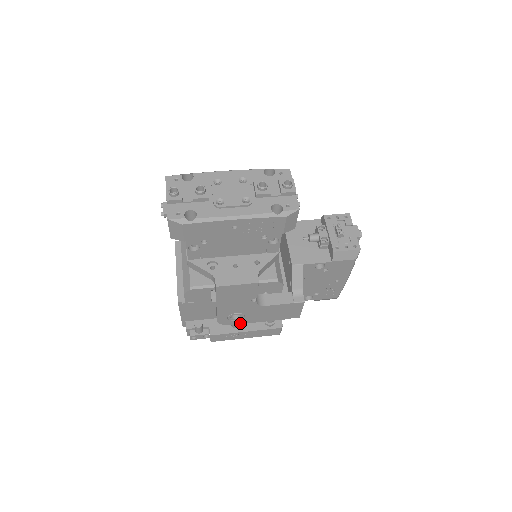
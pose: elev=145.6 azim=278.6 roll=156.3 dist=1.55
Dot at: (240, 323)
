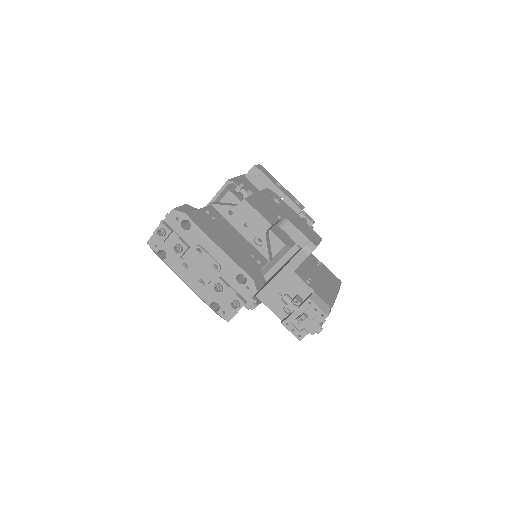
Dot at: occluded
